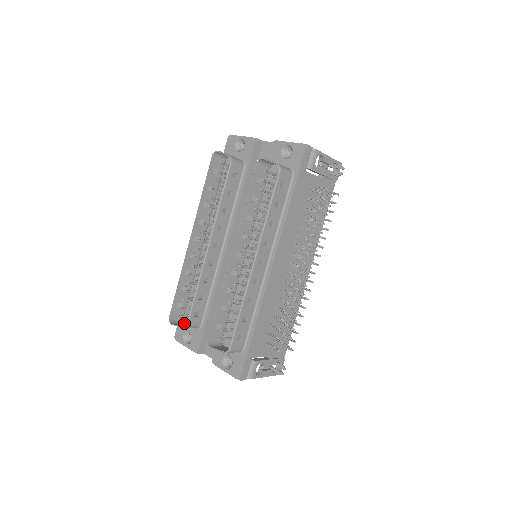
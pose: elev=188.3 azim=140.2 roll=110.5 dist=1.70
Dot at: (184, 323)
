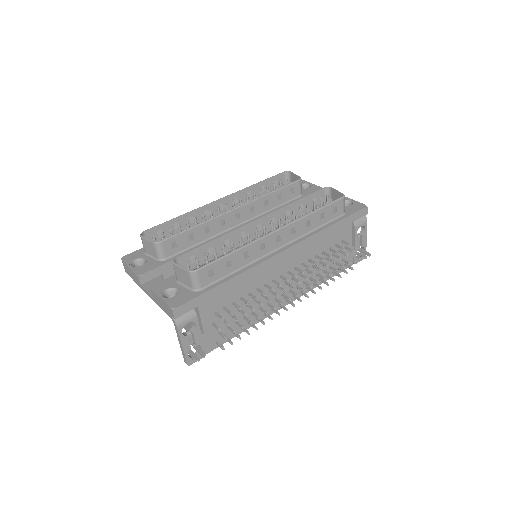
Dot at: (147, 251)
